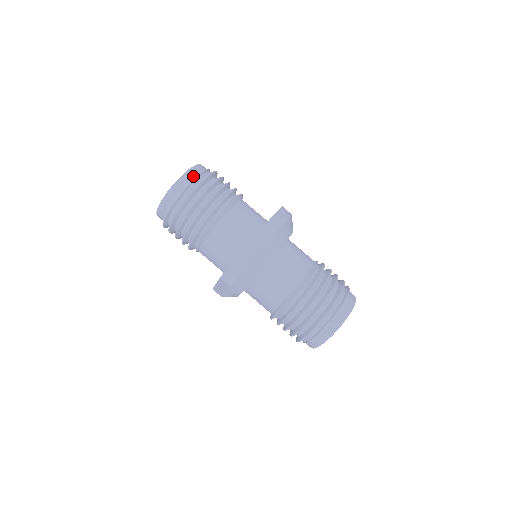
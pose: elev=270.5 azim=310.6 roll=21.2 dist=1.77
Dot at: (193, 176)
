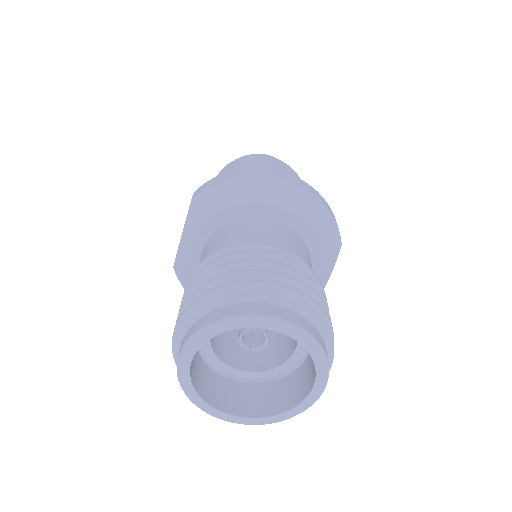
Dot at: occluded
